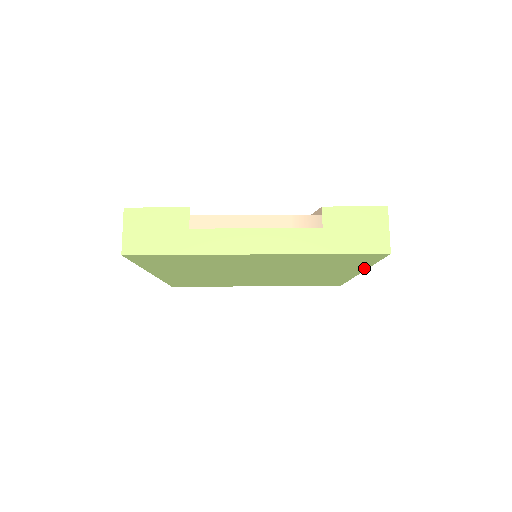
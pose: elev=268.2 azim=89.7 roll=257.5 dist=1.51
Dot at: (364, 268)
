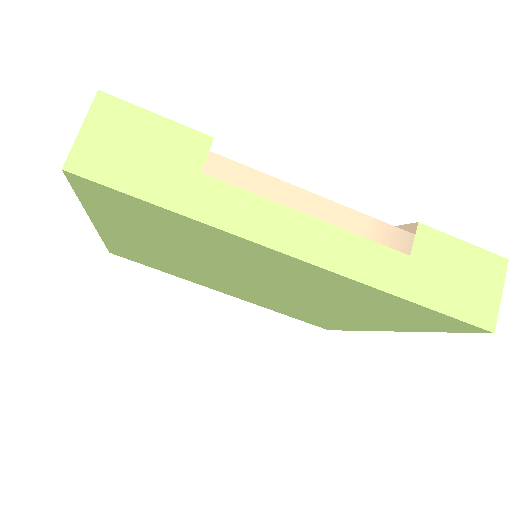
Dot at: (406, 329)
